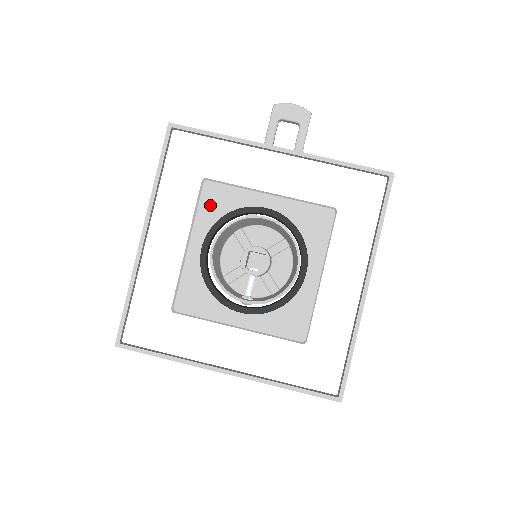
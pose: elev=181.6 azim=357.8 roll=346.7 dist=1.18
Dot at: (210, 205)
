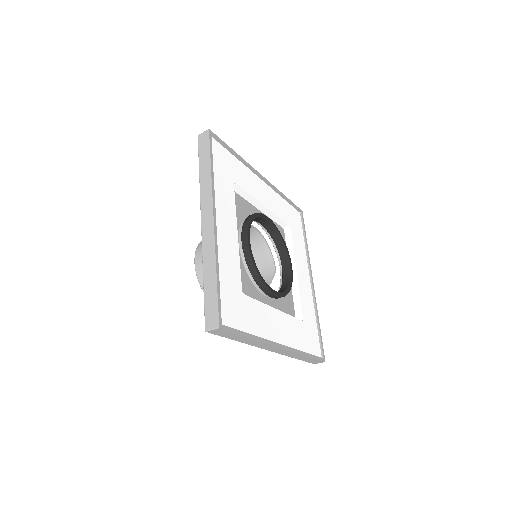
Dot at: occluded
